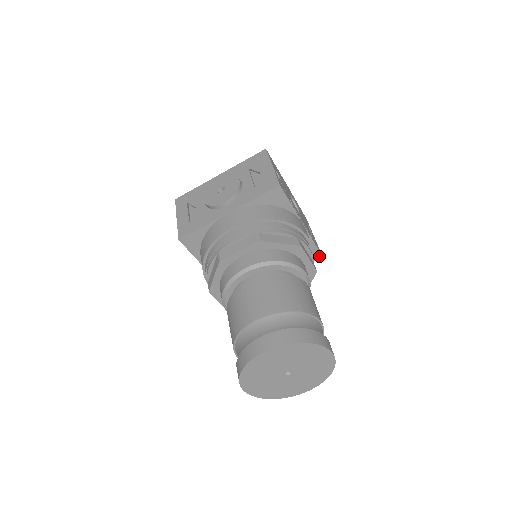
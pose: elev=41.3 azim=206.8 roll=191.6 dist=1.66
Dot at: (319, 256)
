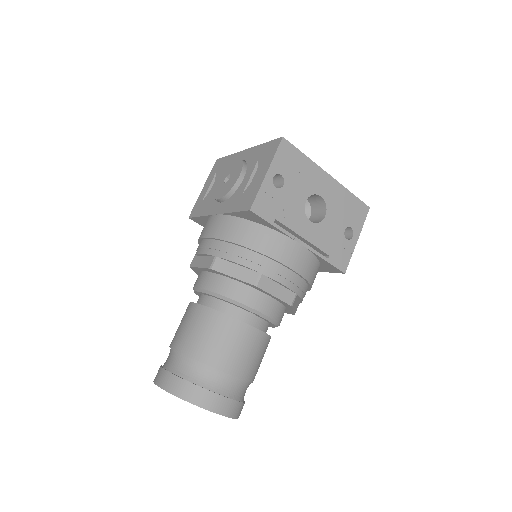
Dot at: (341, 272)
